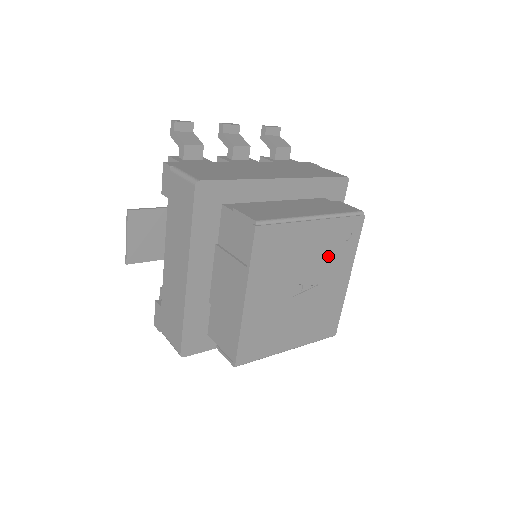
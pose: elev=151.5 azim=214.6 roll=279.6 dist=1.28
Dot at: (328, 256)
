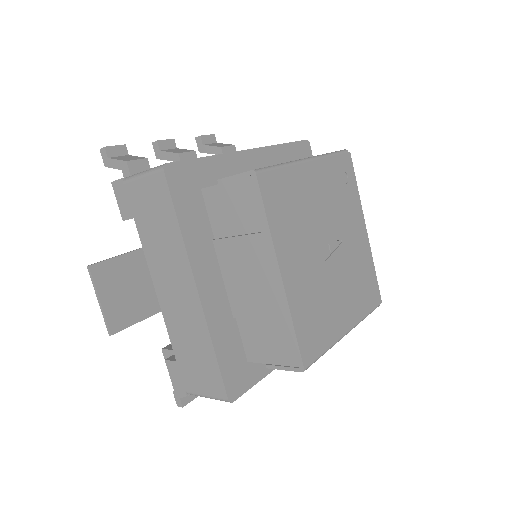
Dot at: (337, 204)
